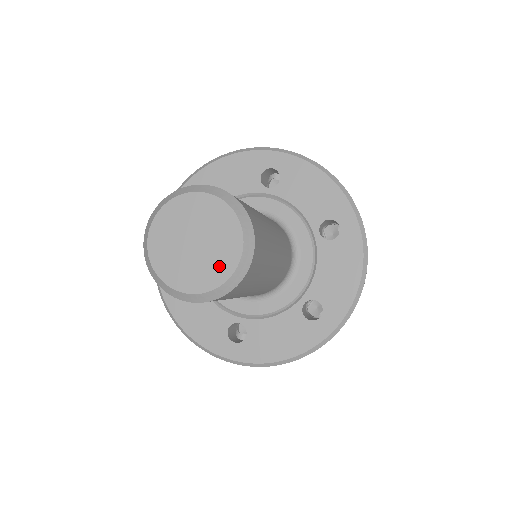
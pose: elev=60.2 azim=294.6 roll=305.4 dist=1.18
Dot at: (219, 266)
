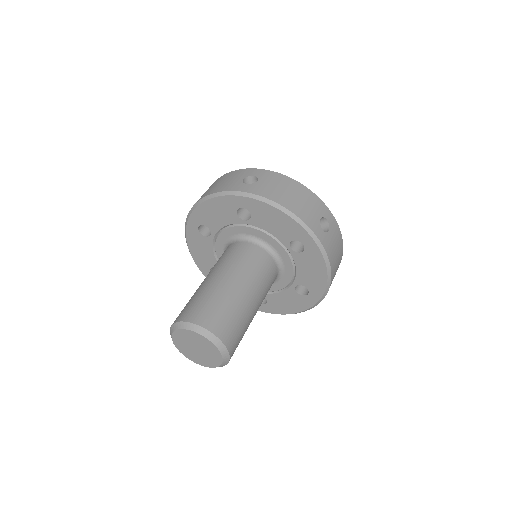
Dot at: (214, 360)
